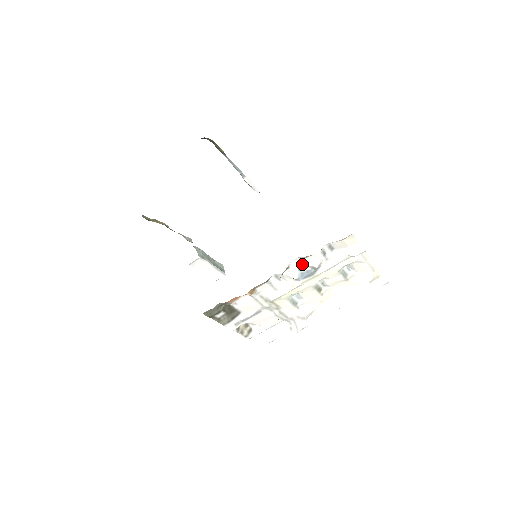
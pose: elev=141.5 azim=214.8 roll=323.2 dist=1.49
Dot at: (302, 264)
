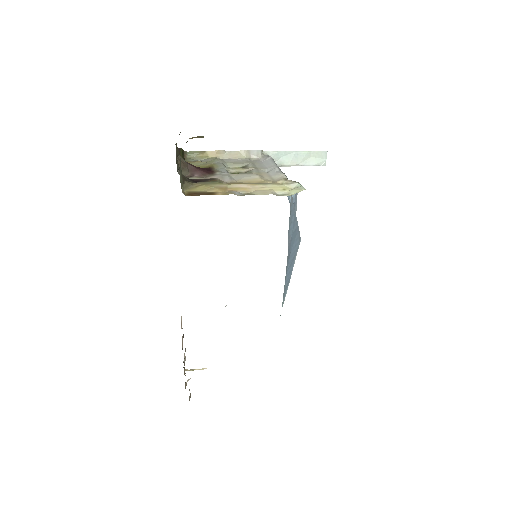
Dot at: occluded
